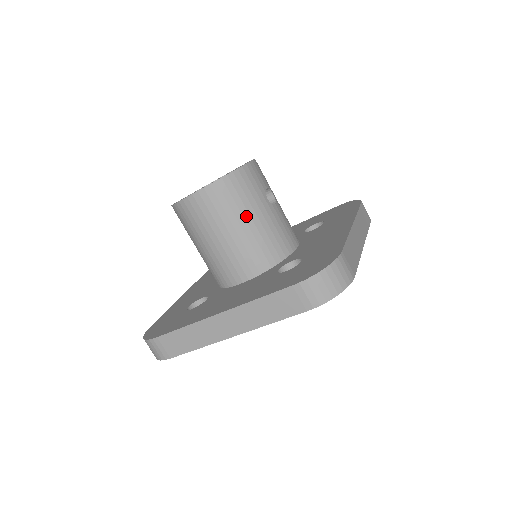
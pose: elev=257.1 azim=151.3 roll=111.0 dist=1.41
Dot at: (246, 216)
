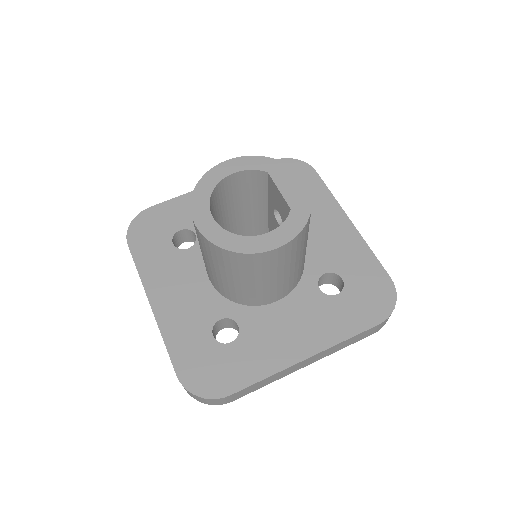
Dot at: (304, 248)
